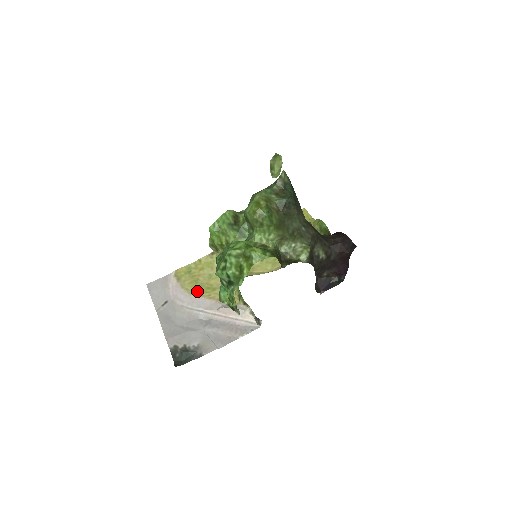
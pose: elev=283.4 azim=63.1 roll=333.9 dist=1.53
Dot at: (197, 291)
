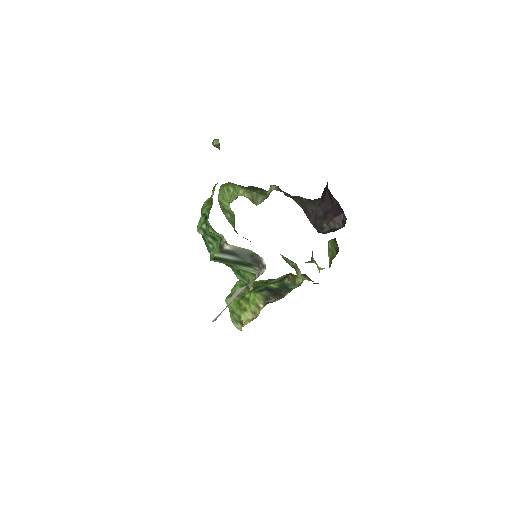
Dot at: occluded
